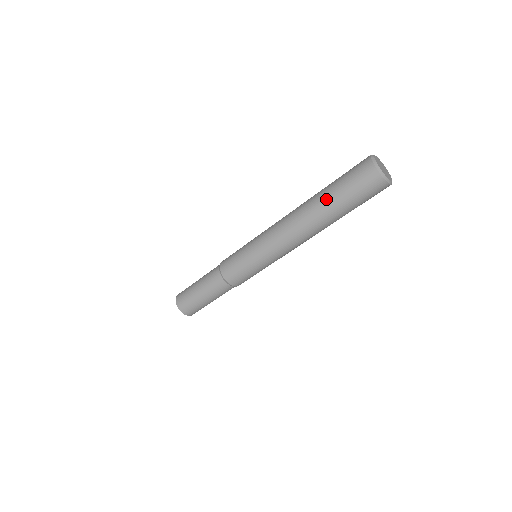
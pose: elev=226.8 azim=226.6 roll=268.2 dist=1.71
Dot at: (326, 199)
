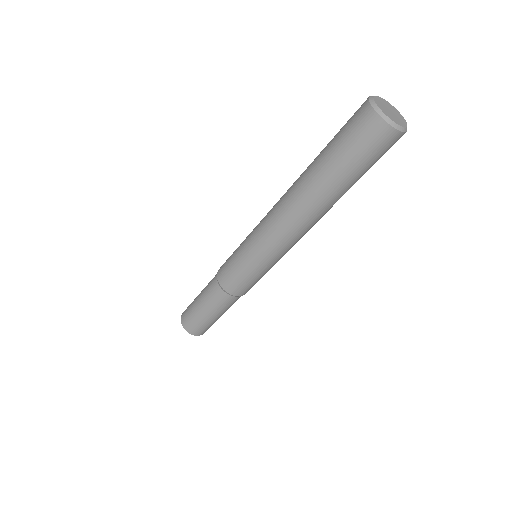
Dot at: (332, 183)
